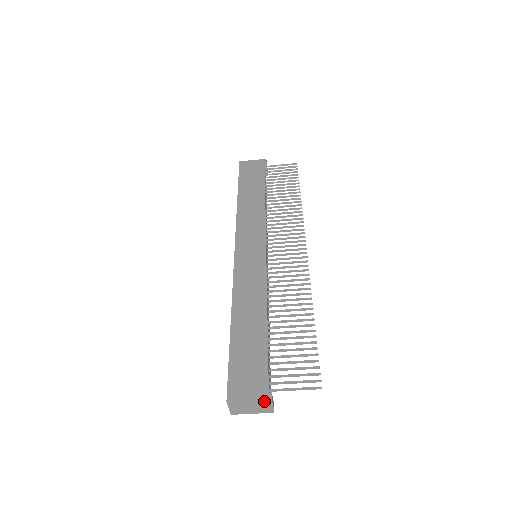
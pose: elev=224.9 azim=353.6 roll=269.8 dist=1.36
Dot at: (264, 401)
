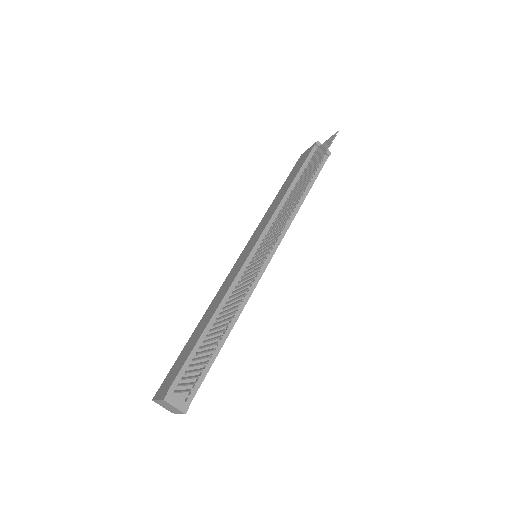
Dot at: (163, 401)
